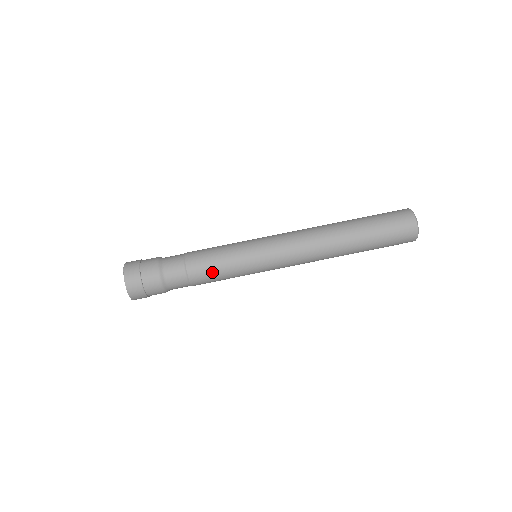
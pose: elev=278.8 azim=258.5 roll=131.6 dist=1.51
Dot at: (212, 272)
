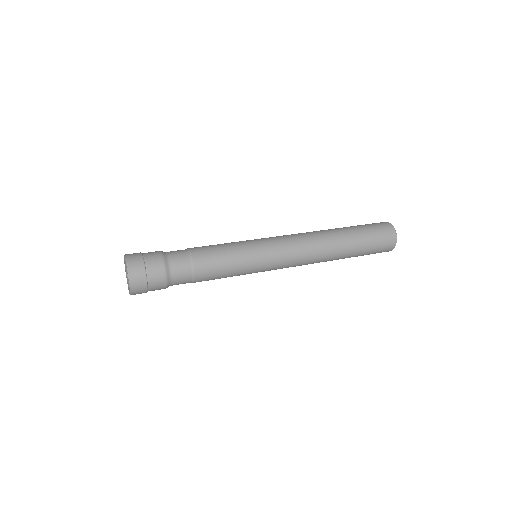
Dot at: (218, 268)
